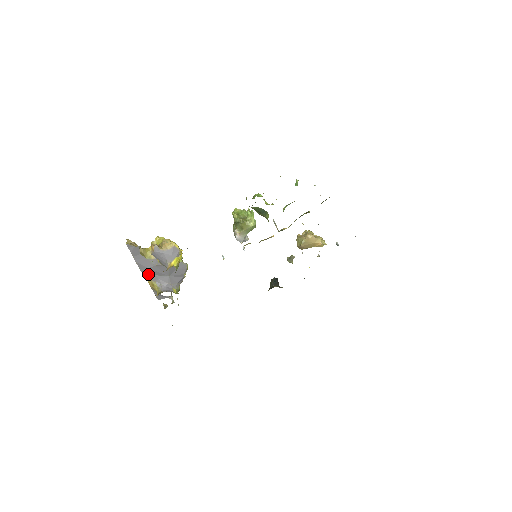
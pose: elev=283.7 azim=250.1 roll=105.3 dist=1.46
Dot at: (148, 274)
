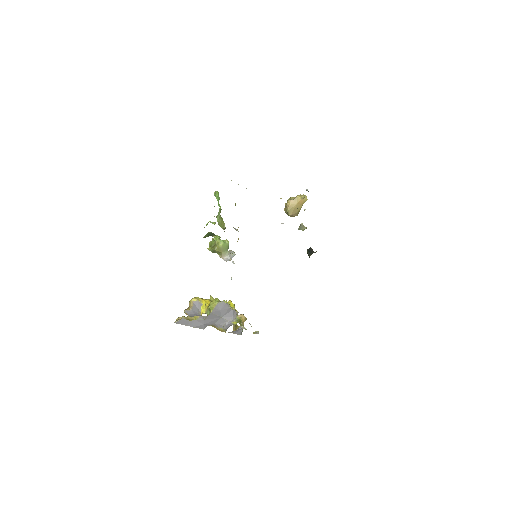
Dot at: (213, 326)
